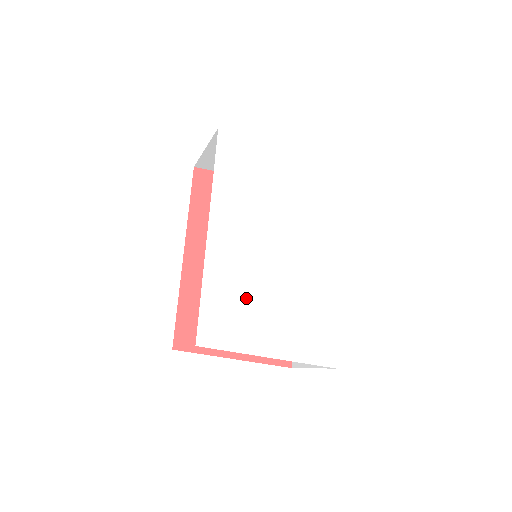
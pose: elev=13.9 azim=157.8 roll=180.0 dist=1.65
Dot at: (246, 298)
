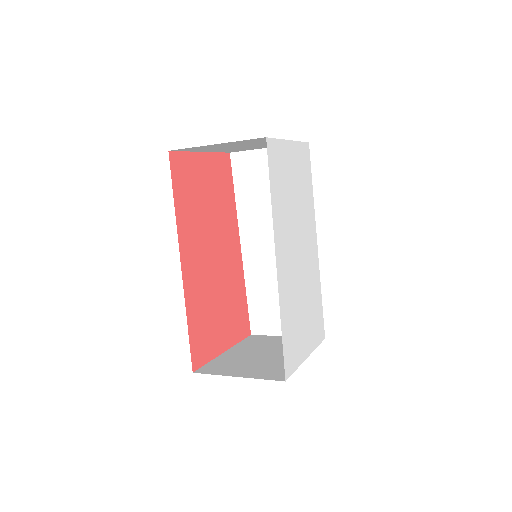
Dot at: (296, 316)
